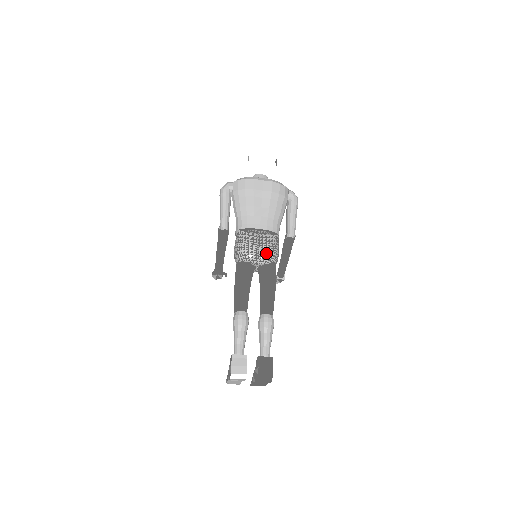
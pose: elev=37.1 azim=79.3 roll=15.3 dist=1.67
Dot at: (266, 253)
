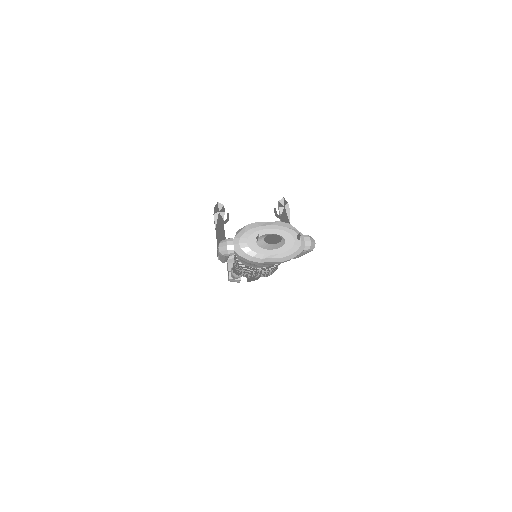
Dot at: occluded
